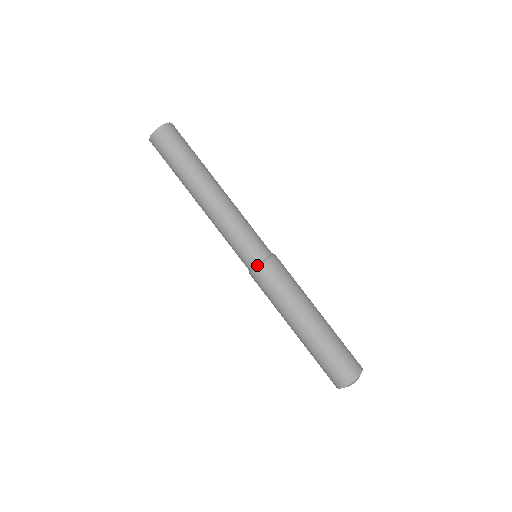
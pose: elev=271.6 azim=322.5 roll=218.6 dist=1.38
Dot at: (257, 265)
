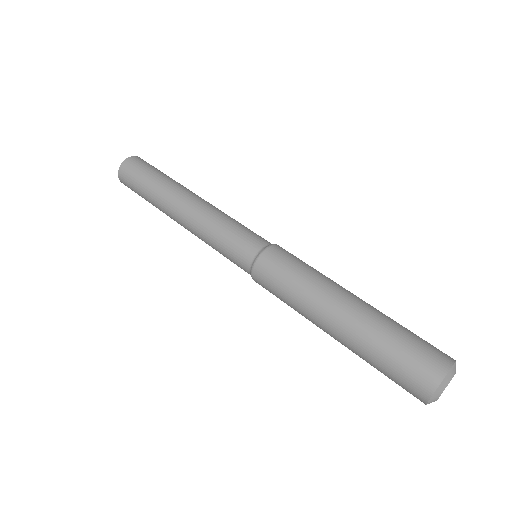
Dot at: (262, 249)
